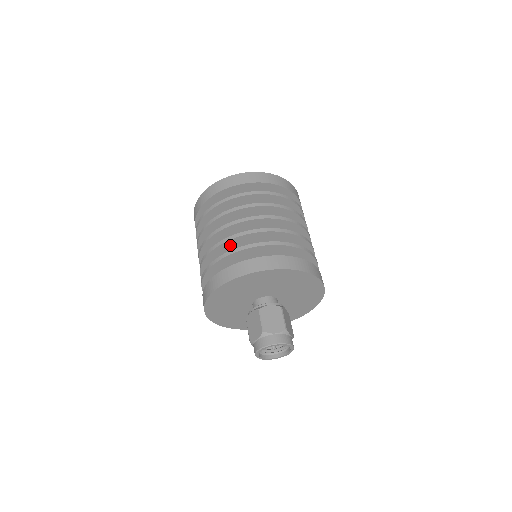
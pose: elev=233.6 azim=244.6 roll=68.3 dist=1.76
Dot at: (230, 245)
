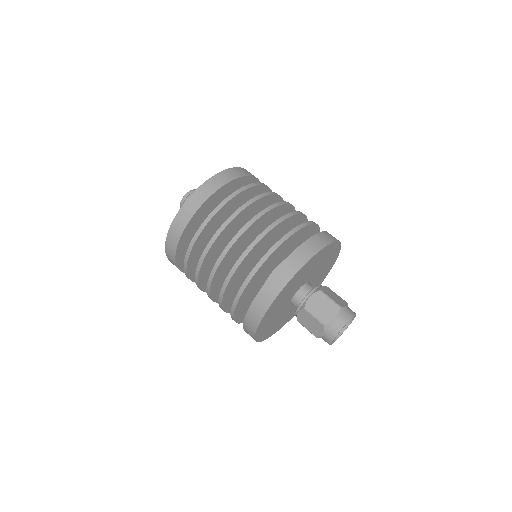
Dot at: (236, 276)
